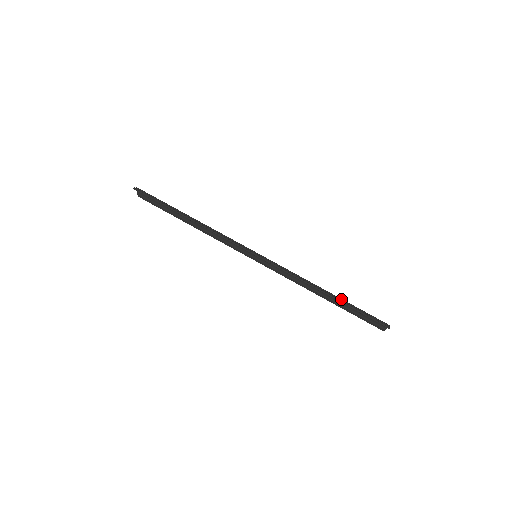
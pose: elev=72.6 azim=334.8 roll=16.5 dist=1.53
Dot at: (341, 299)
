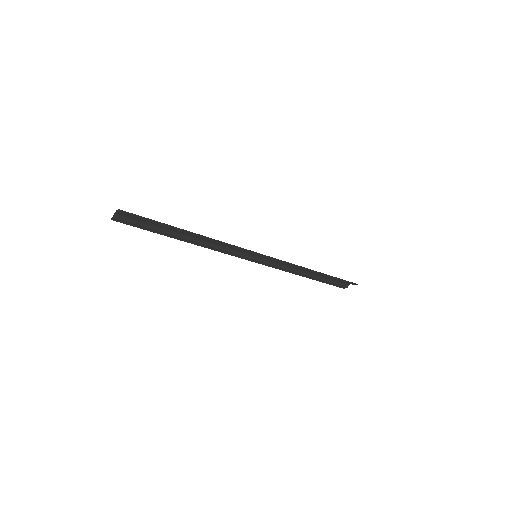
Dot at: occluded
